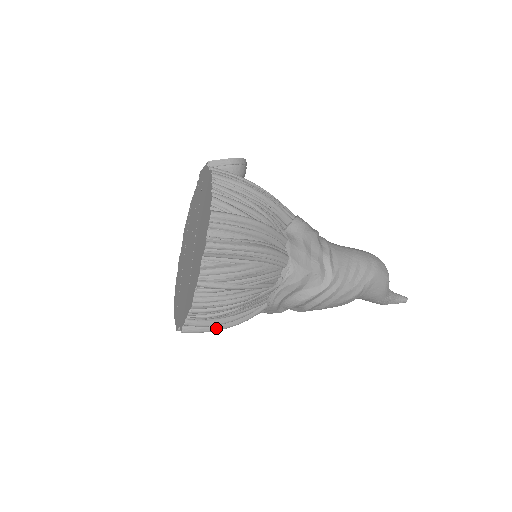
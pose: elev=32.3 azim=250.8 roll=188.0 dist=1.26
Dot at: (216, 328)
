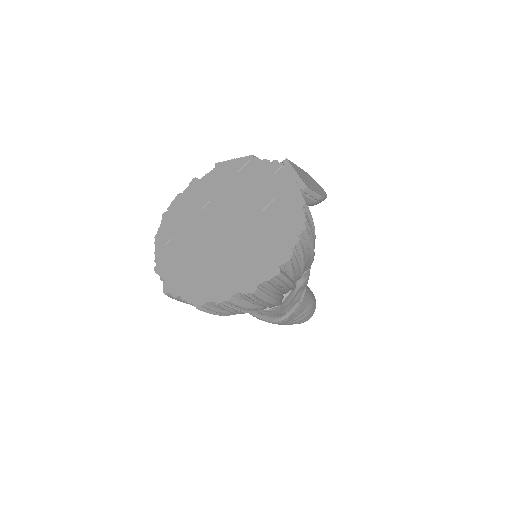
Dot at: occluded
